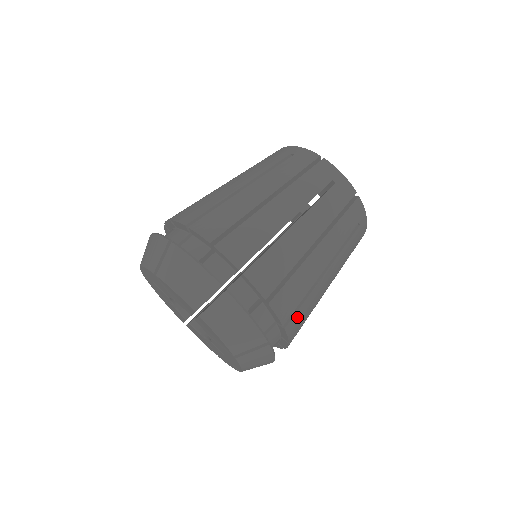
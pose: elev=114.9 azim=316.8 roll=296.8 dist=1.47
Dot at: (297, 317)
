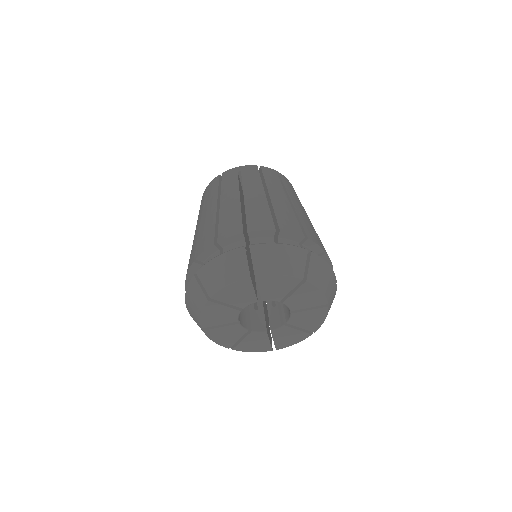
Dot at: occluded
